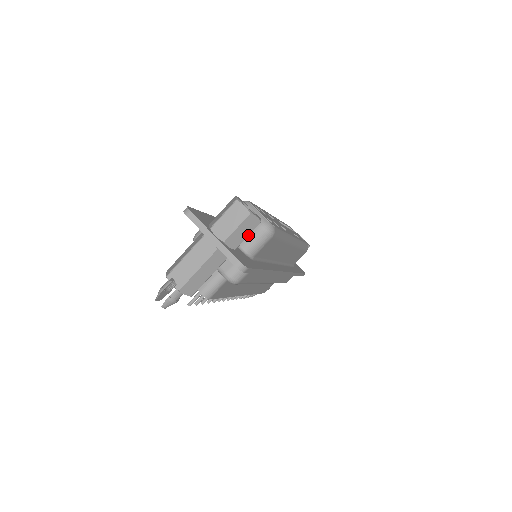
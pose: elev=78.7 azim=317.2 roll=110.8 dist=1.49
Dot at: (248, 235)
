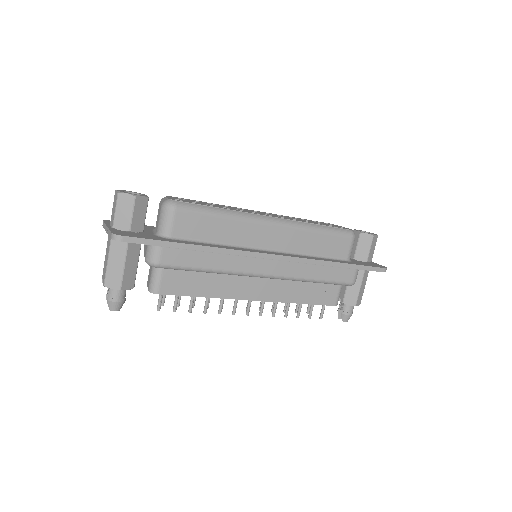
Dot at: (132, 213)
